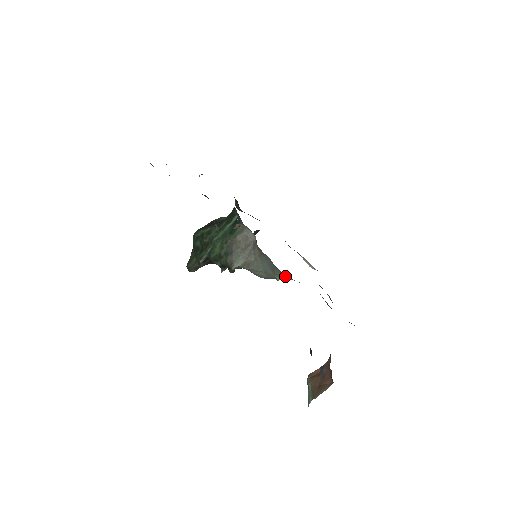
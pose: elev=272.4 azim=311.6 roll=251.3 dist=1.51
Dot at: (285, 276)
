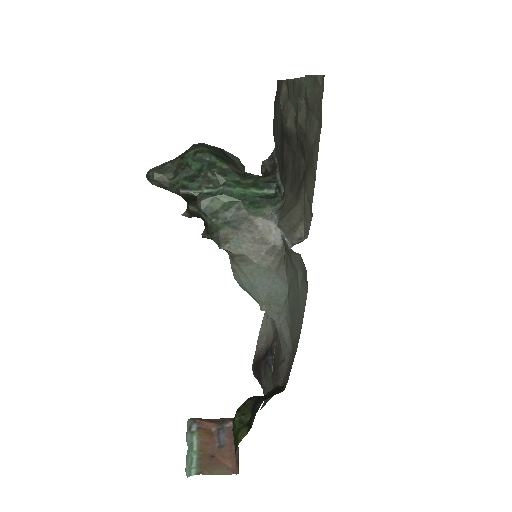
Dot at: (277, 316)
